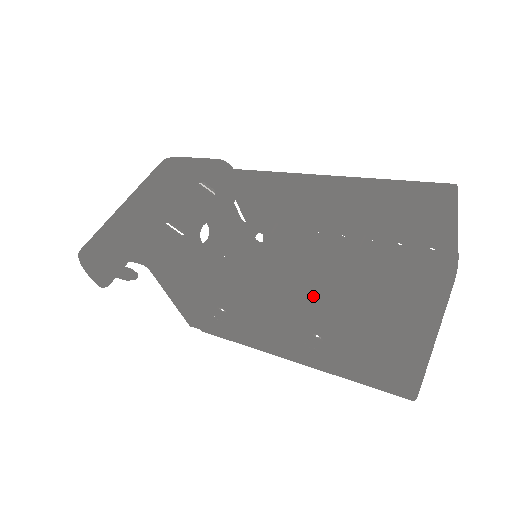
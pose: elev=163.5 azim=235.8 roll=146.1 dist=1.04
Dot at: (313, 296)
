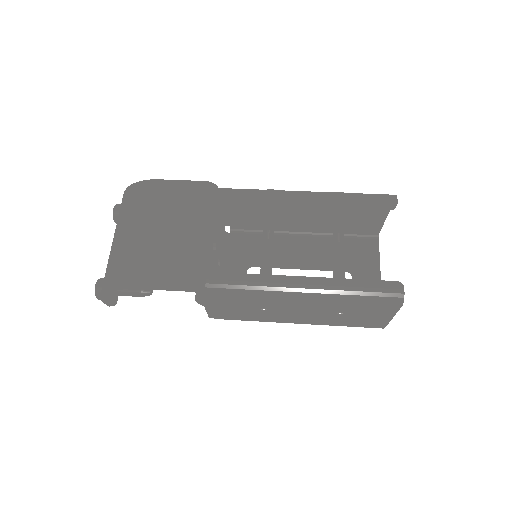
Dot at: (345, 293)
